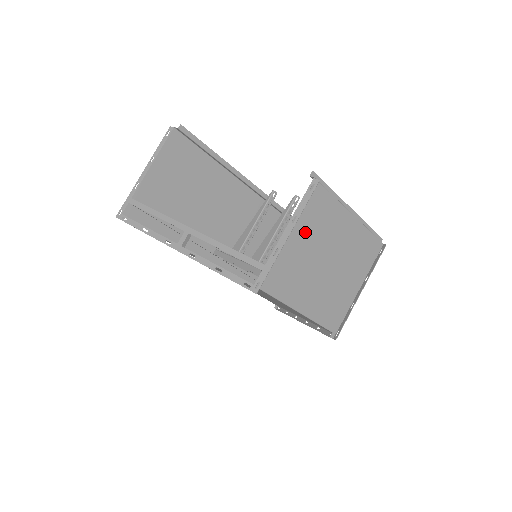
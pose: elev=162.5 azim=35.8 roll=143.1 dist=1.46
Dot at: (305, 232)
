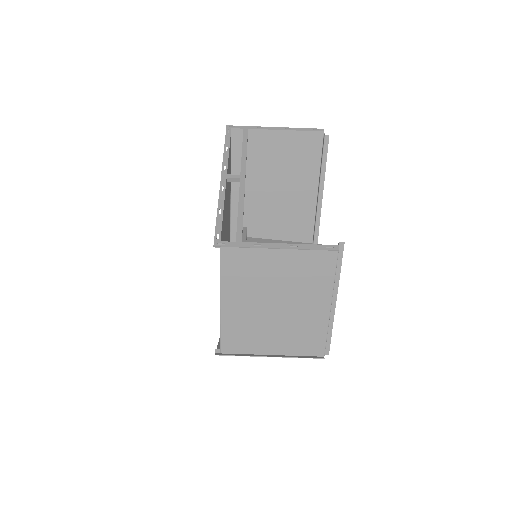
Dot at: (290, 265)
